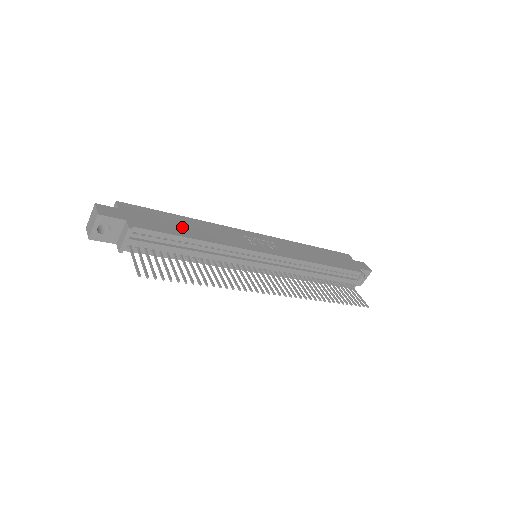
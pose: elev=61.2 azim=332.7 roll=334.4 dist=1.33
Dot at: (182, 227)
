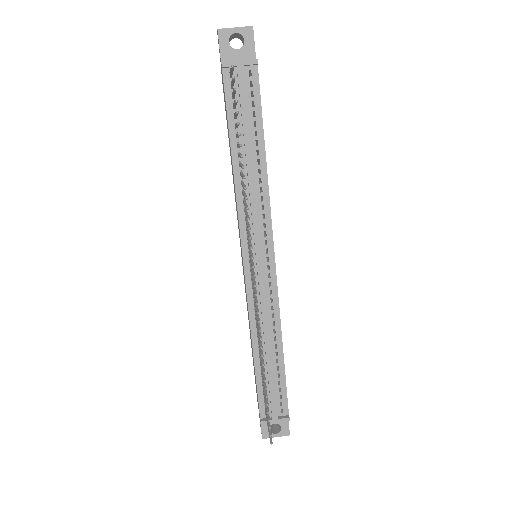
Dot at: occluded
